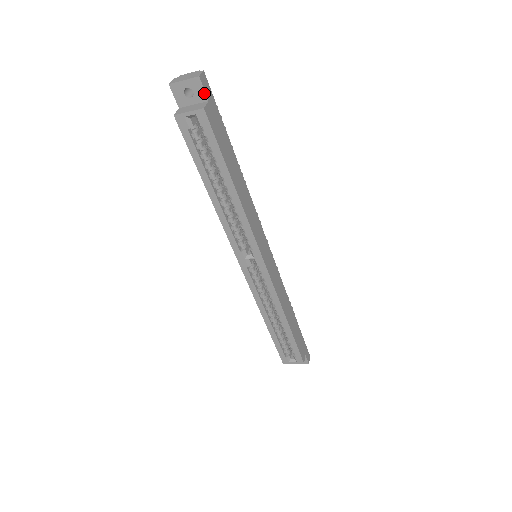
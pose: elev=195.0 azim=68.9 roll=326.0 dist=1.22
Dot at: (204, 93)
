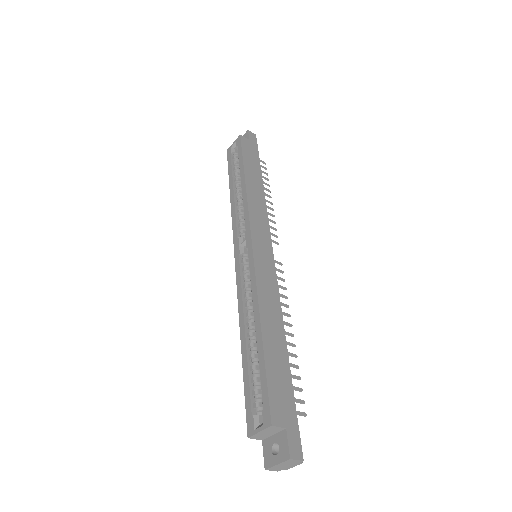
Dot at: (248, 137)
